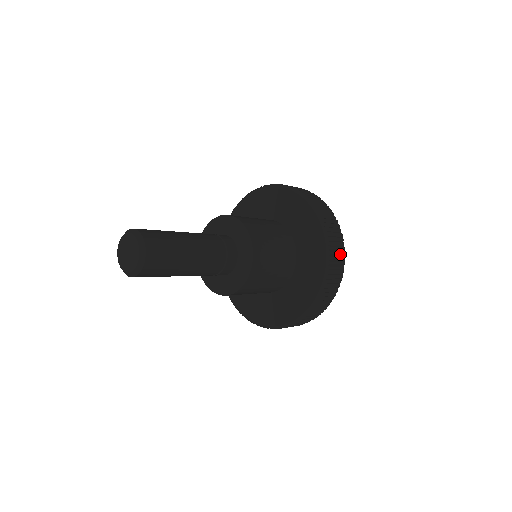
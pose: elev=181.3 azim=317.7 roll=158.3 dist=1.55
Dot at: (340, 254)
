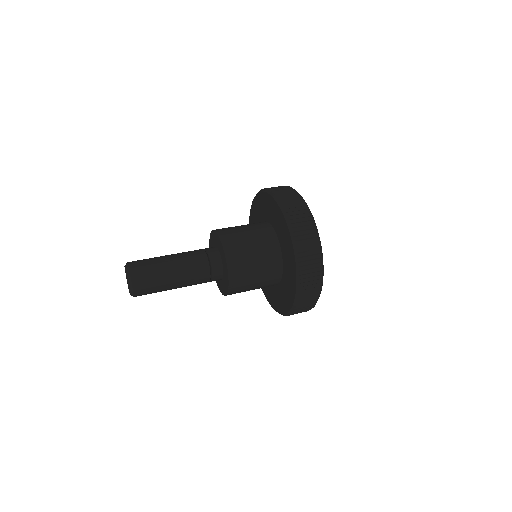
Dot at: (314, 287)
